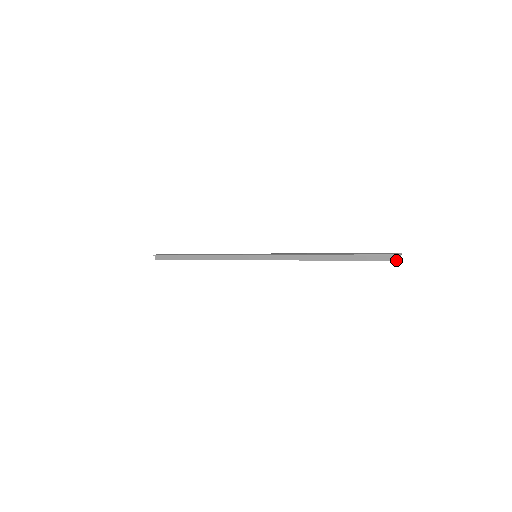
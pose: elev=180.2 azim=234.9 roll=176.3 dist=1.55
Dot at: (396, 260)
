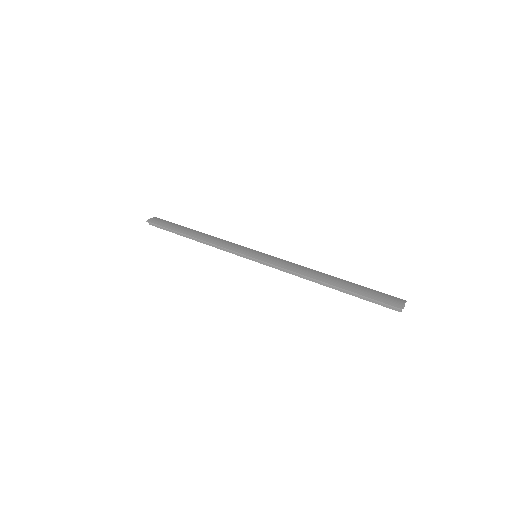
Dot at: (399, 311)
